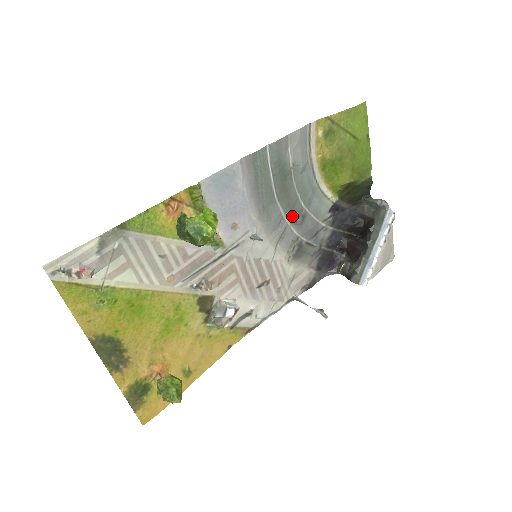
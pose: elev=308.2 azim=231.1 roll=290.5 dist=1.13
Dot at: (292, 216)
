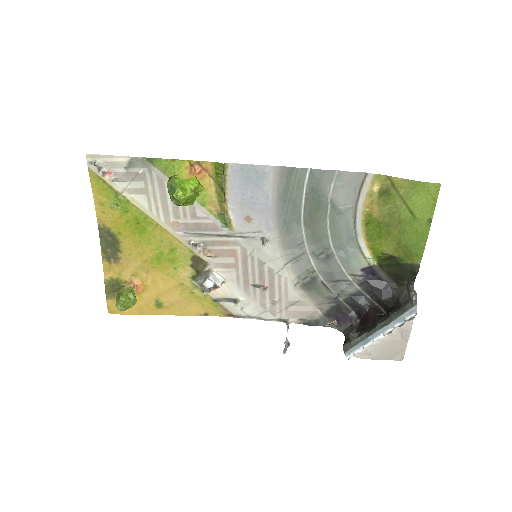
Dot at: (315, 247)
